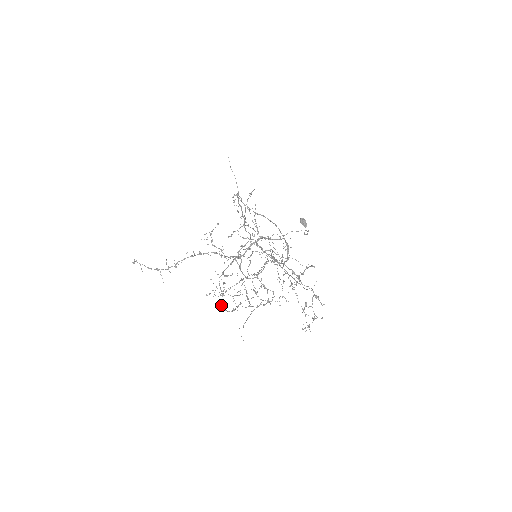
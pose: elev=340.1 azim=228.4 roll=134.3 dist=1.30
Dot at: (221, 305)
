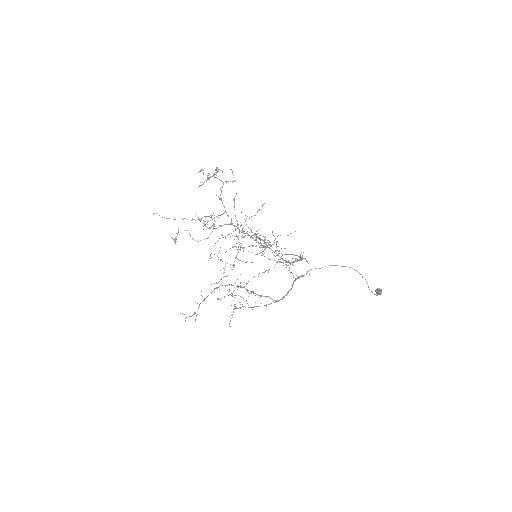
Dot at: (217, 298)
